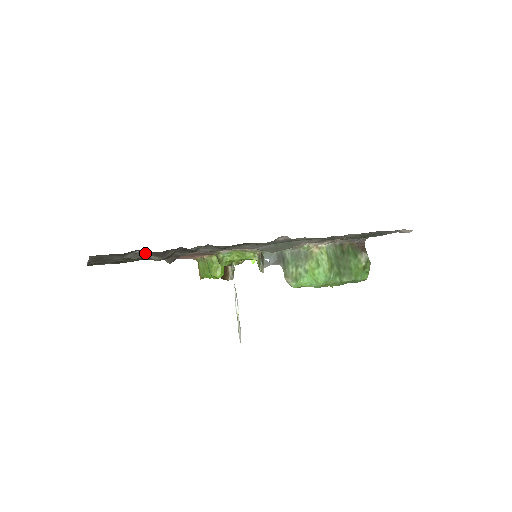
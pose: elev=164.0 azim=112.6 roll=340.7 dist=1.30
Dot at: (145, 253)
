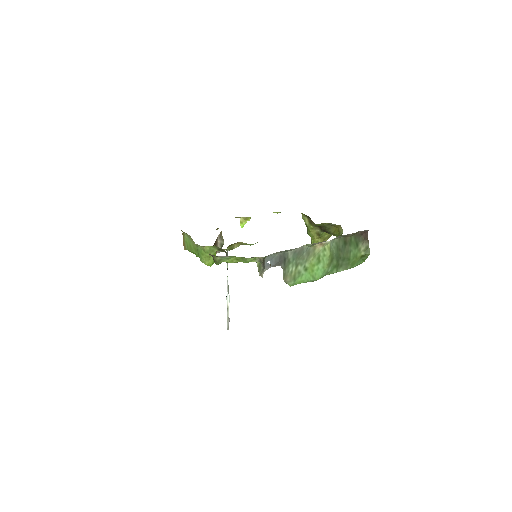
Dot at: occluded
